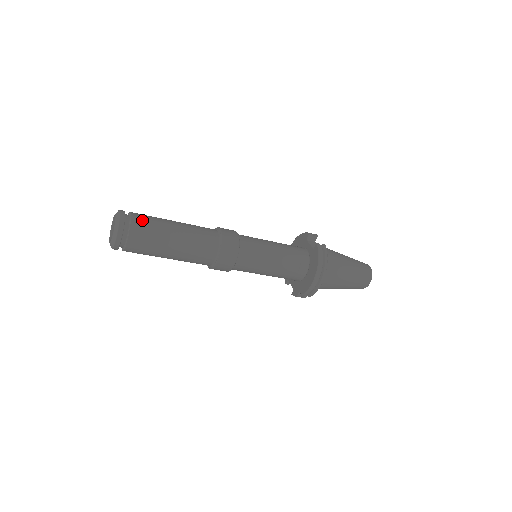
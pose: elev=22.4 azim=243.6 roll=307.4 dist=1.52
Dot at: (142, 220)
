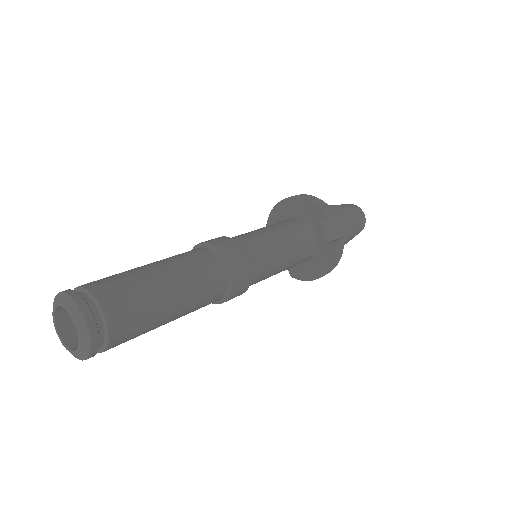
Dot at: (125, 320)
